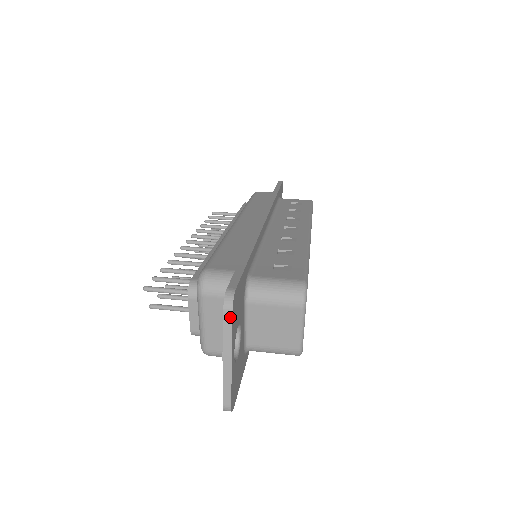
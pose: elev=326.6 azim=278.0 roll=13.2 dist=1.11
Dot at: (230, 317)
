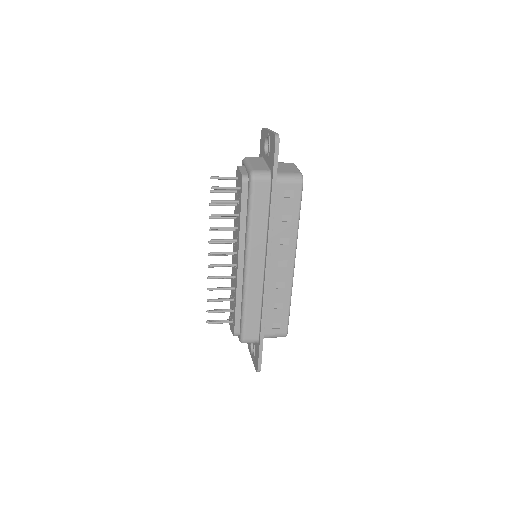
Dot at: (266, 128)
